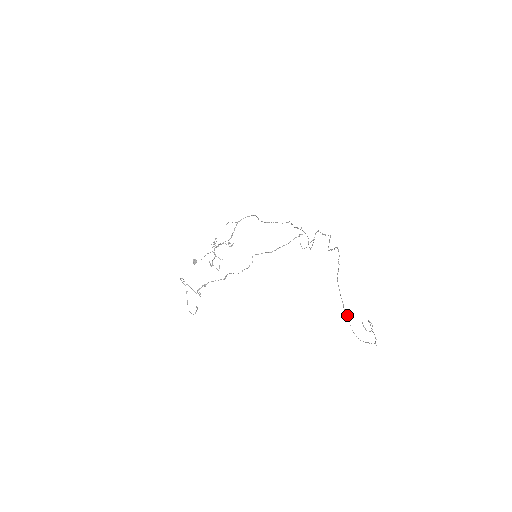
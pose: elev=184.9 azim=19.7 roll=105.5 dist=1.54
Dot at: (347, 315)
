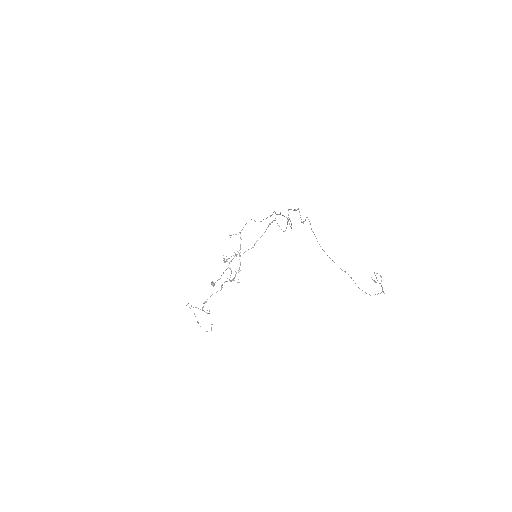
Dot at: occluded
